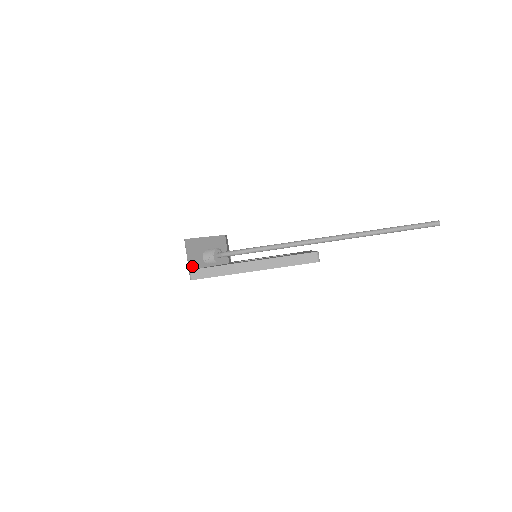
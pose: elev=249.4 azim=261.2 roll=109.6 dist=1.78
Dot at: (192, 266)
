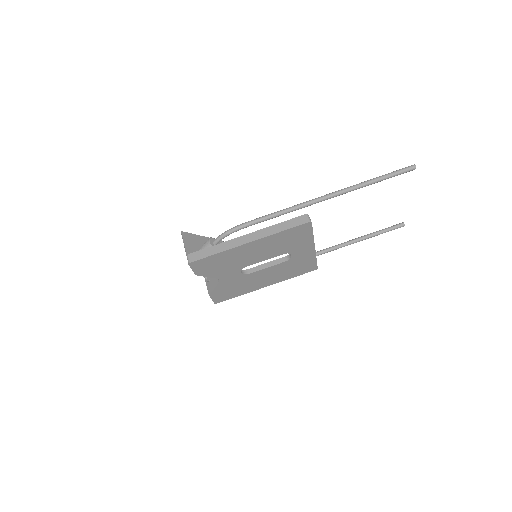
Dot at: occluded
